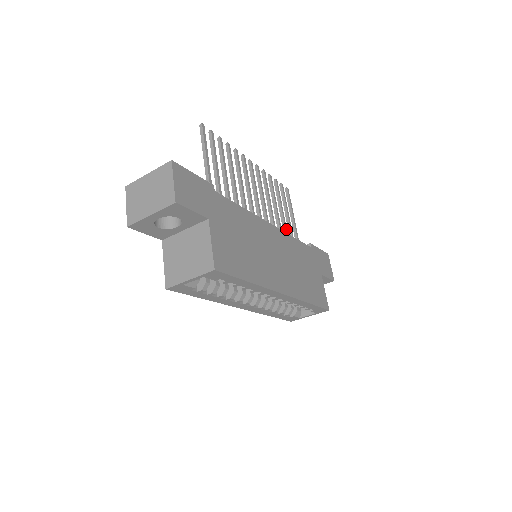
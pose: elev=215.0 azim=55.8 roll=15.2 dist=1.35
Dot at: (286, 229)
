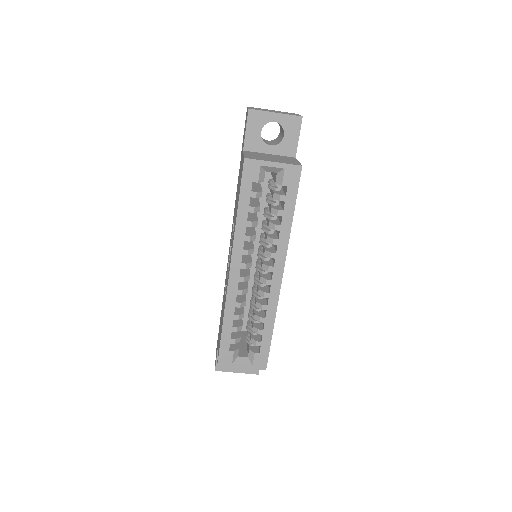
Dot at: occluded
